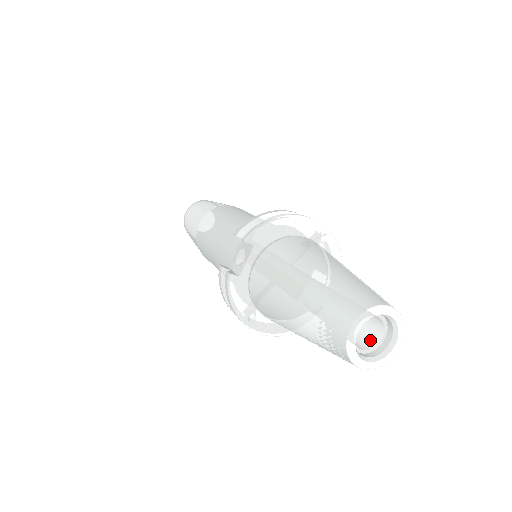
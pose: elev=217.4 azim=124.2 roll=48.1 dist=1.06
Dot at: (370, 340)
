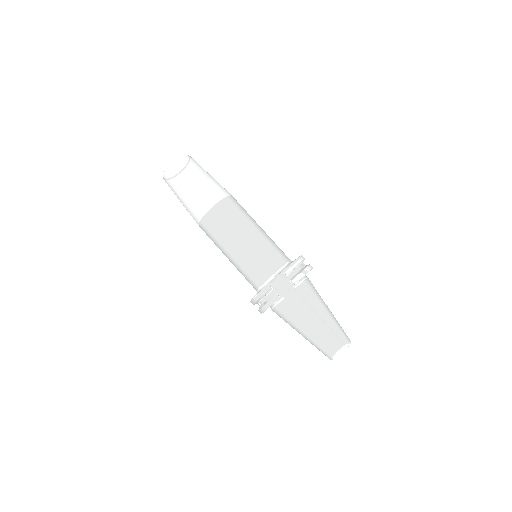
Dot at: occluded
